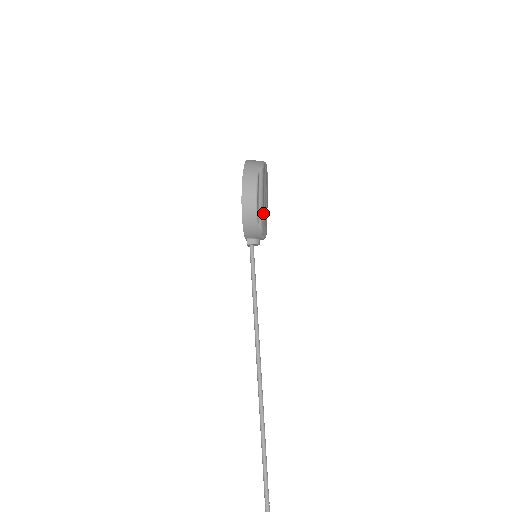
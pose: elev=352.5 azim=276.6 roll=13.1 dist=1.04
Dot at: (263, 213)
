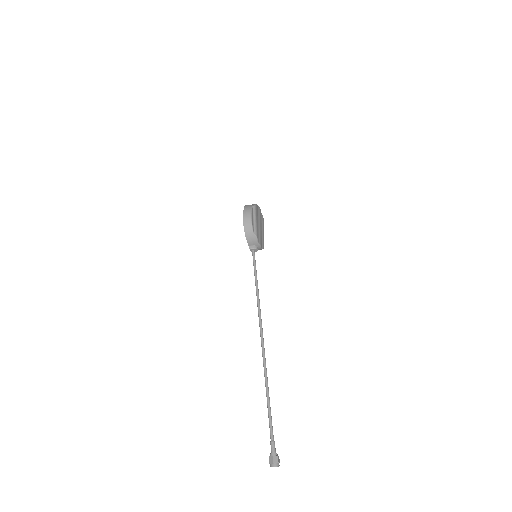
Dot at: (257, 229)
